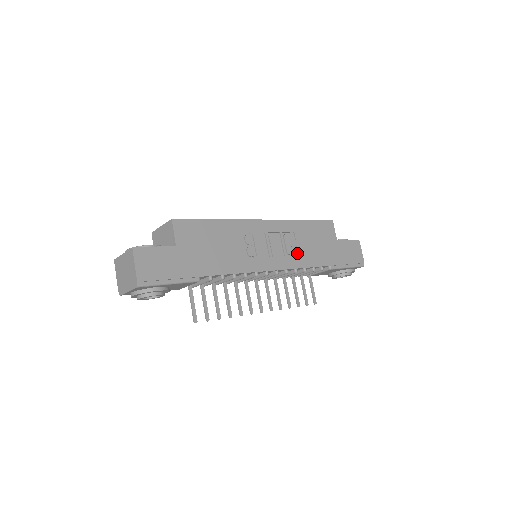
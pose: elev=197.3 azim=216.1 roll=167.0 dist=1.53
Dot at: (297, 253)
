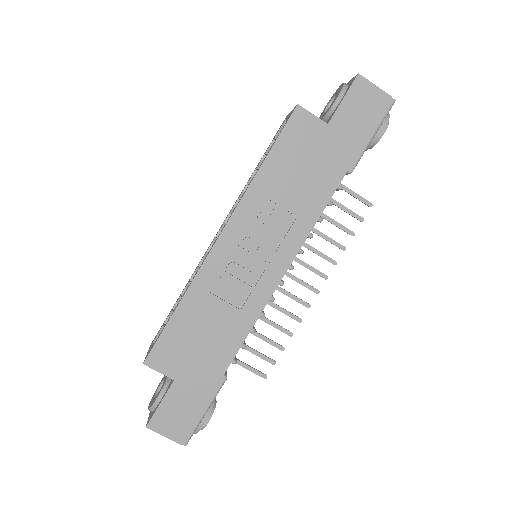
Dot at: (292, 215)
